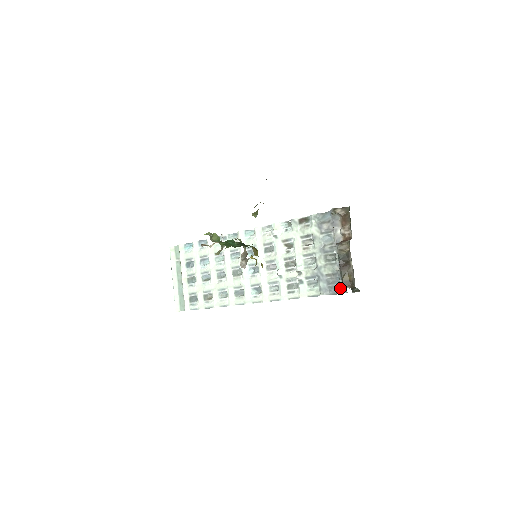
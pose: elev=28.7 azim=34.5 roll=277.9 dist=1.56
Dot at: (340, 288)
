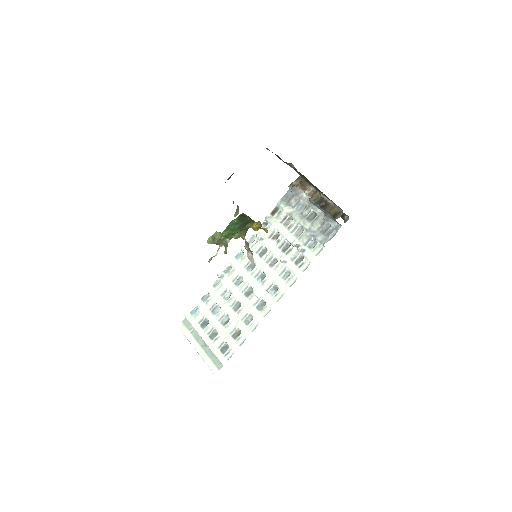
Dot at: (334, 228)
